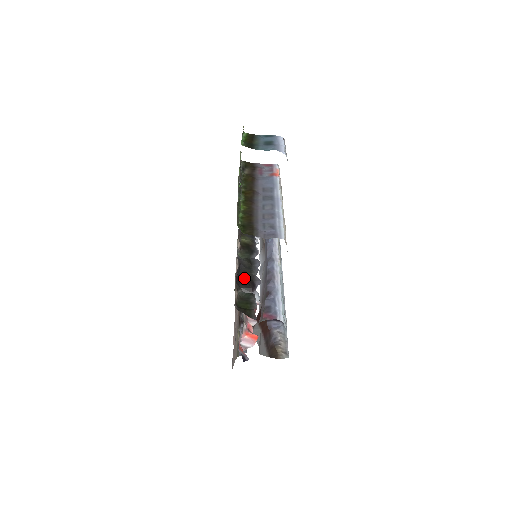
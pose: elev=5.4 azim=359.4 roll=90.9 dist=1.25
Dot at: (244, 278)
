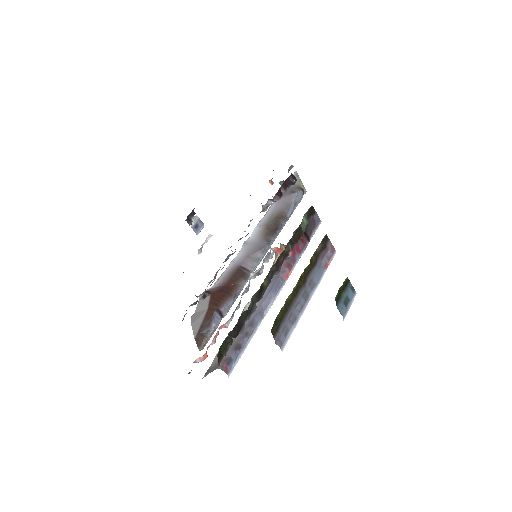
Dot at: (239, 325)
